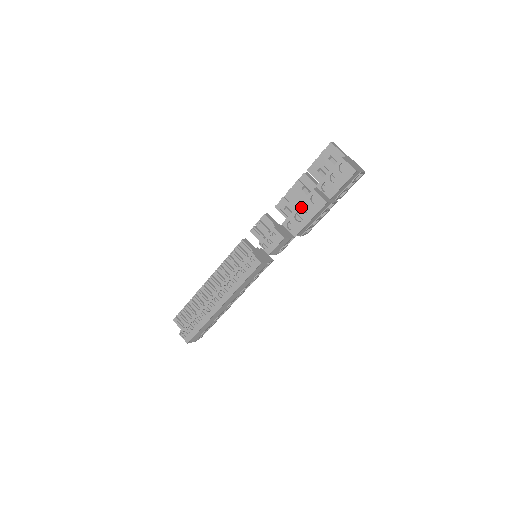
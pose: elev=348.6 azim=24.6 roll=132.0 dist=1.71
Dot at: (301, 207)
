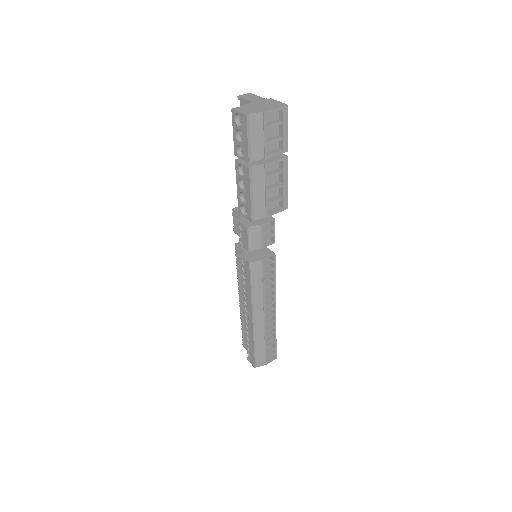
Dot at: (239, 186)
